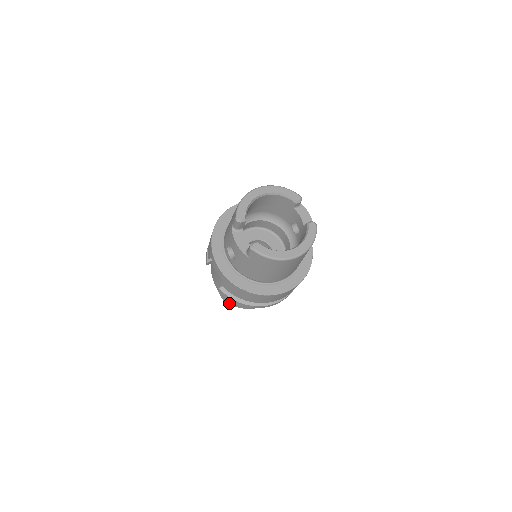
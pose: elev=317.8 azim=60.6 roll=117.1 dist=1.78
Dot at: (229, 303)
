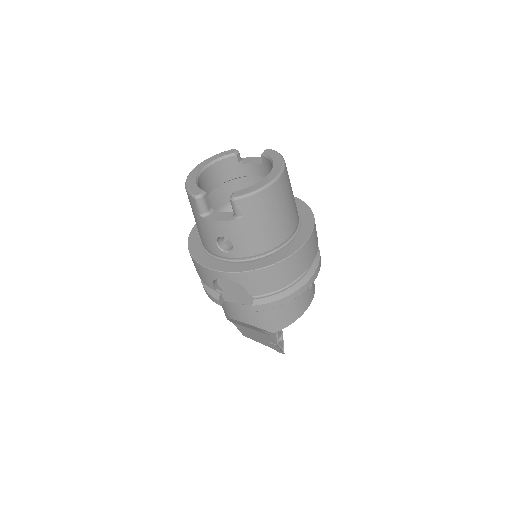
Dot at: (279, 328)
